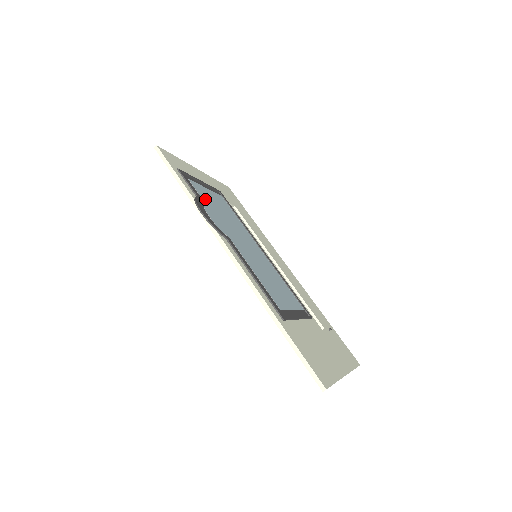
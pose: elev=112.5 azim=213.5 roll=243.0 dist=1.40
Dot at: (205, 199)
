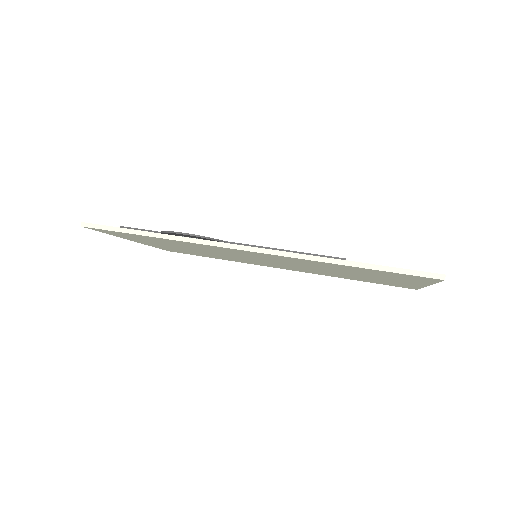
Dot at: occluded
